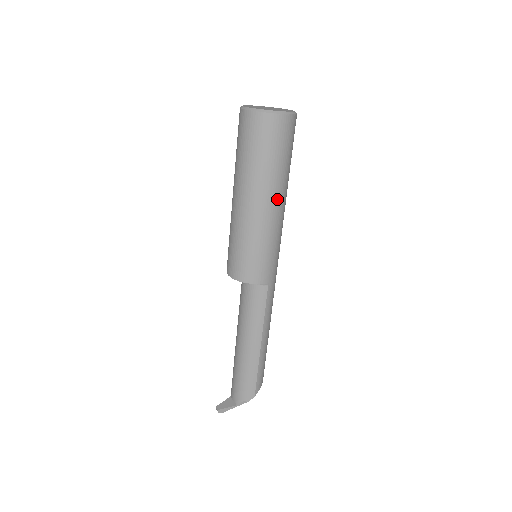
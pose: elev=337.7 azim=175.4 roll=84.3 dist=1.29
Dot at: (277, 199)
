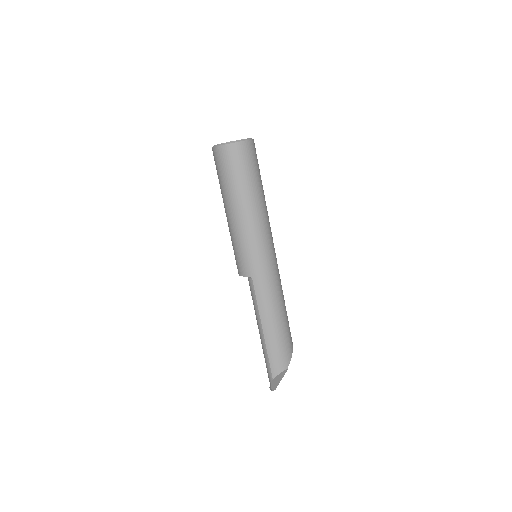
Dot at: (237, 208)
